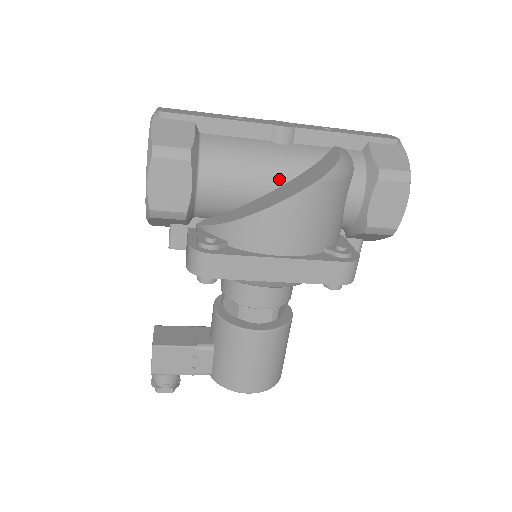
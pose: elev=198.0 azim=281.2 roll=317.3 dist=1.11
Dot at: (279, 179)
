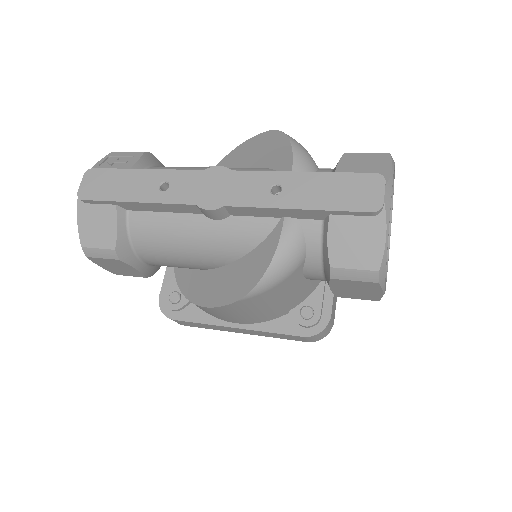
Dot at: (218, 261)
